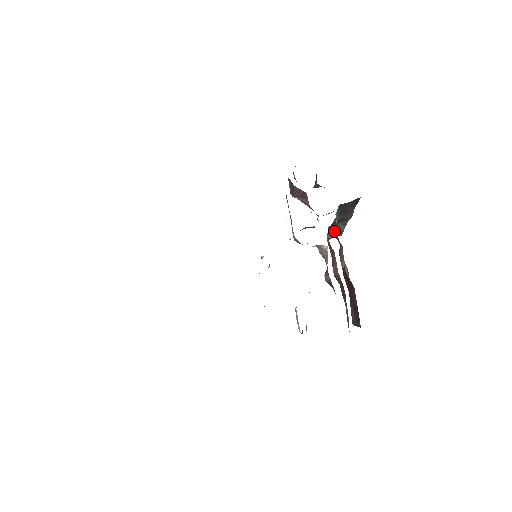
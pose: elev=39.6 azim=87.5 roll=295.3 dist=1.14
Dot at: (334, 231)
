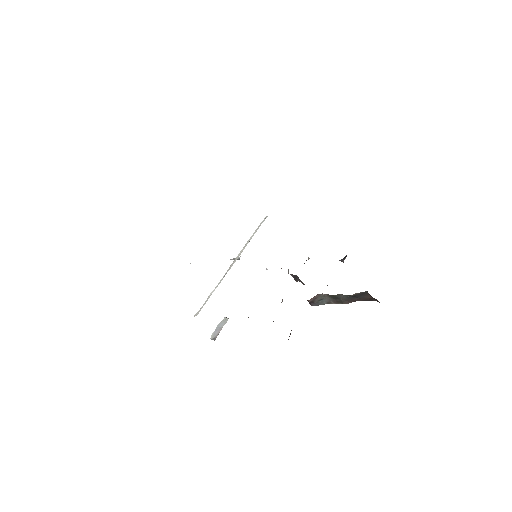
Dot at: (317, 299)
